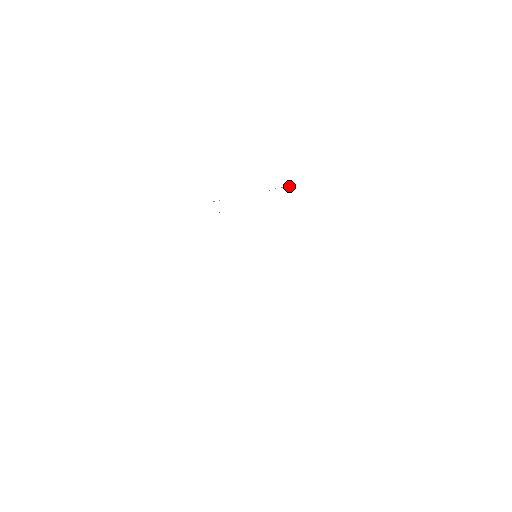
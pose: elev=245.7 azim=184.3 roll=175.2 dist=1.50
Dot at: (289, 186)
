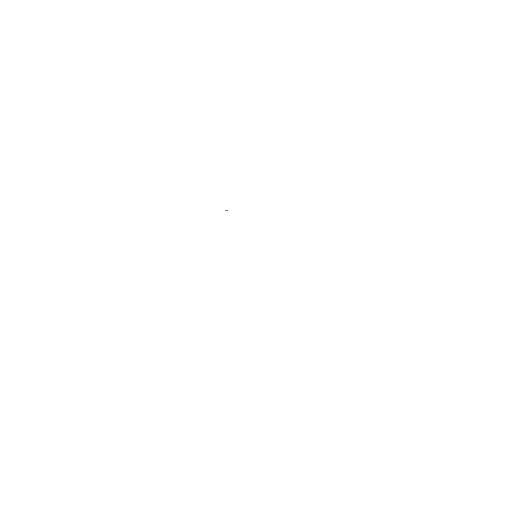
Dot at: occluded
